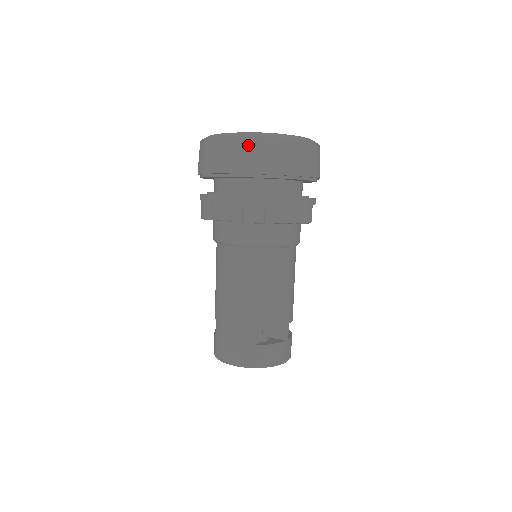
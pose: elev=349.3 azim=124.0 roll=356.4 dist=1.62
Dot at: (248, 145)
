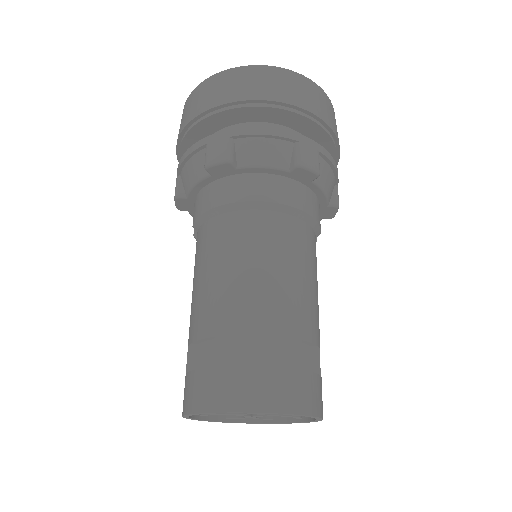
Dot at: (301, 82)
